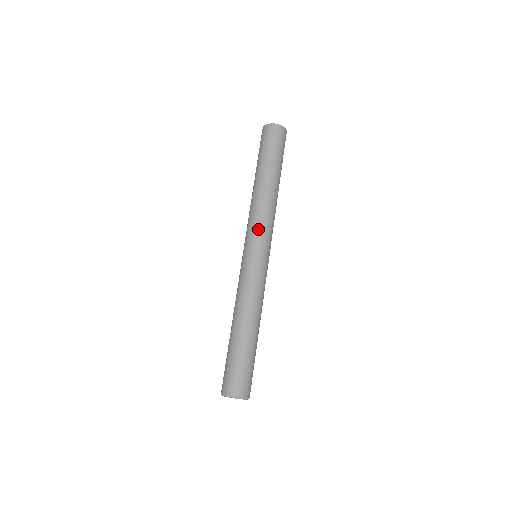
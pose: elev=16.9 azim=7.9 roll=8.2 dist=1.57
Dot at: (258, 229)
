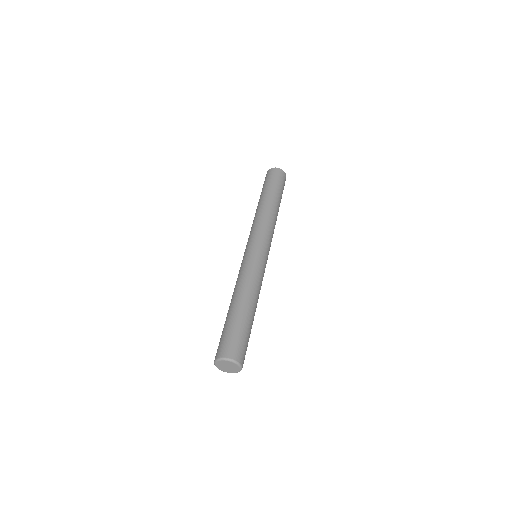
Dot at: (267, 235)
